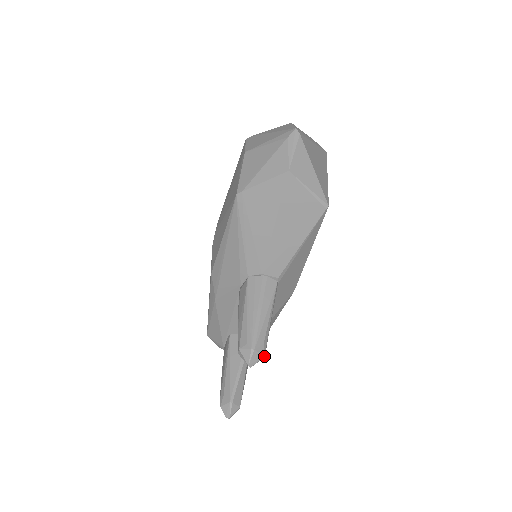
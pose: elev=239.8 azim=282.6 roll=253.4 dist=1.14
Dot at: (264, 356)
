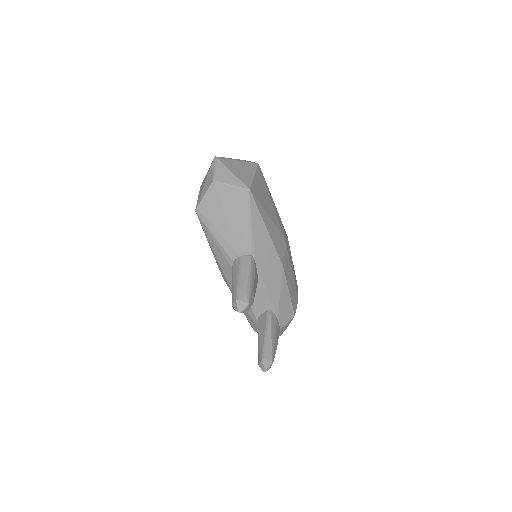
Dot at: (248, 303)
